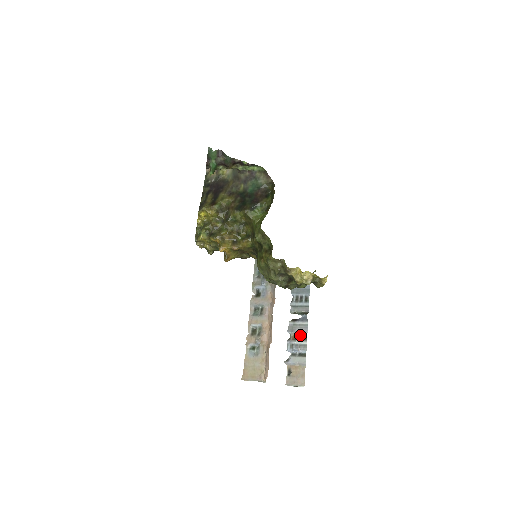
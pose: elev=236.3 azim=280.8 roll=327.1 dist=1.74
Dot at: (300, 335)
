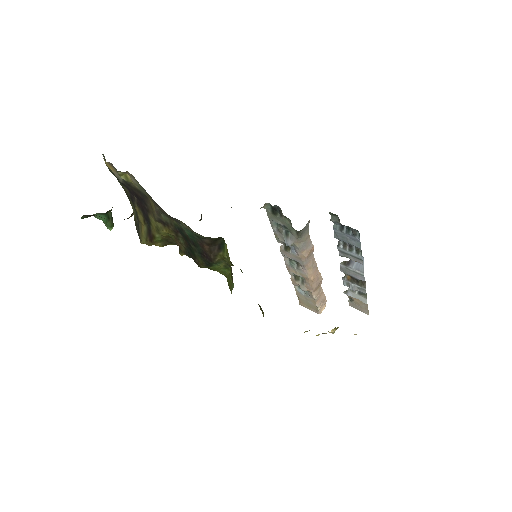
Dot at: (356, 280)
